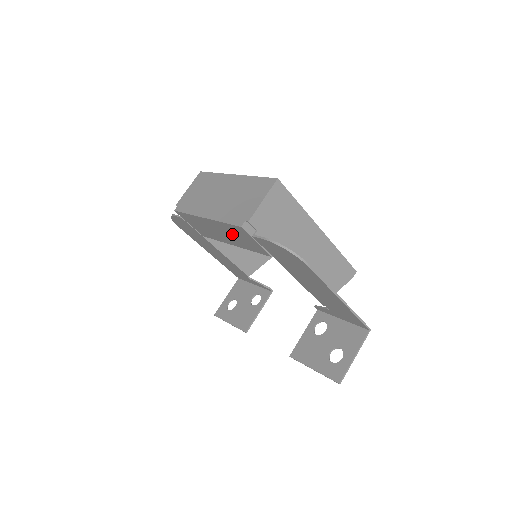
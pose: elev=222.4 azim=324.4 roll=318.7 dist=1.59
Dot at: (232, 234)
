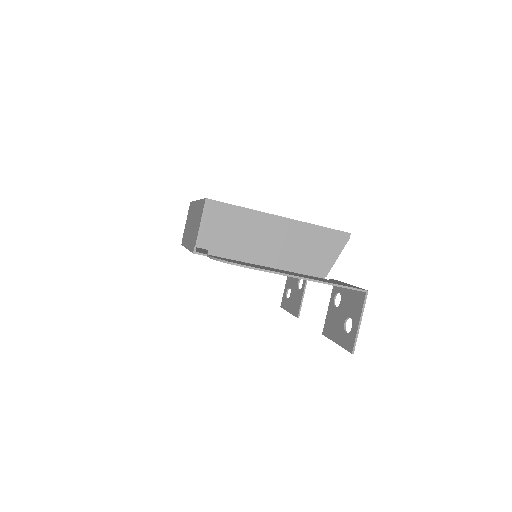
Dot at: occluded
